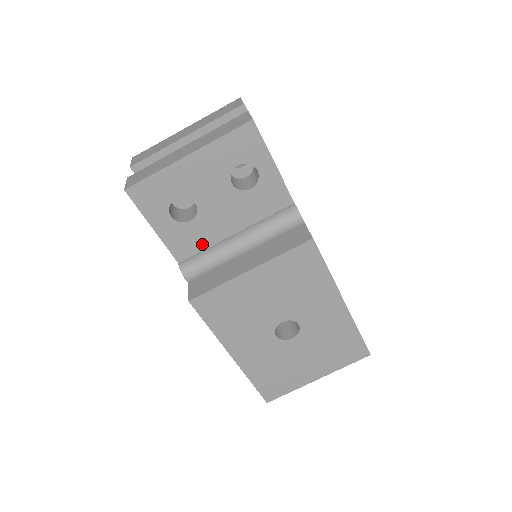
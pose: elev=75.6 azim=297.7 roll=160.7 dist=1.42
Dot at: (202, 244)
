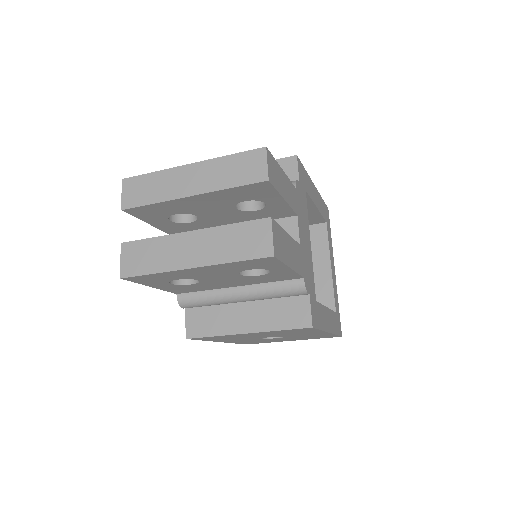
Dot at: (202, 289)
